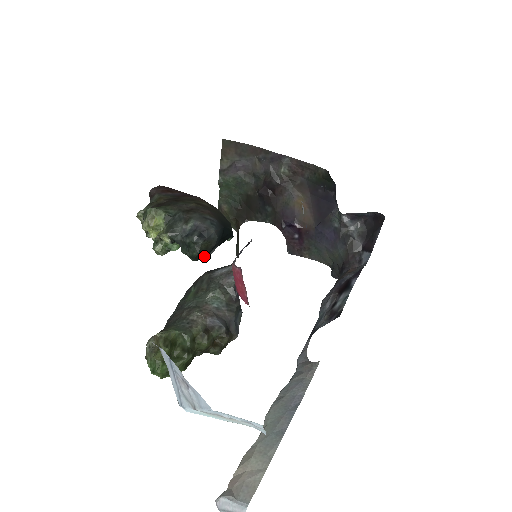
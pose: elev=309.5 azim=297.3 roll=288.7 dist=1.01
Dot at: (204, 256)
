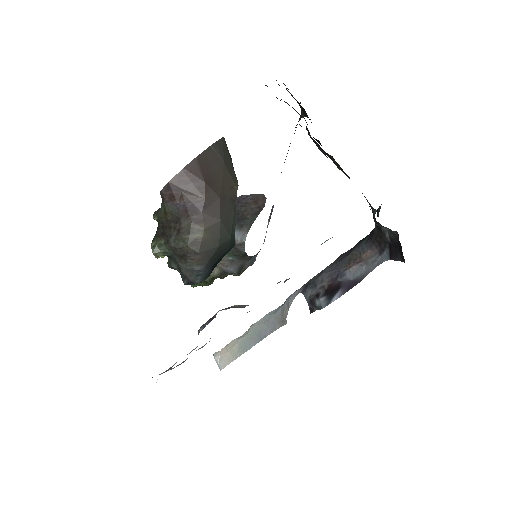
Dot at: occluded
